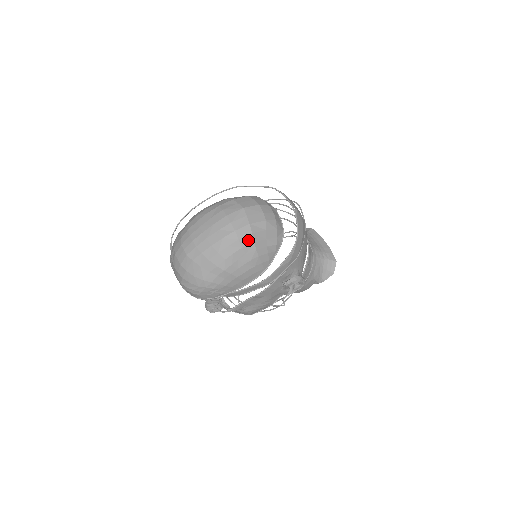
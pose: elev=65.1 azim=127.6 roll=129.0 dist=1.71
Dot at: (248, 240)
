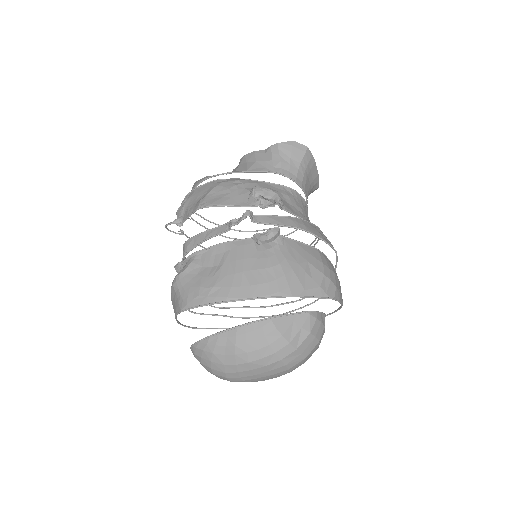
Dot at: occluded
